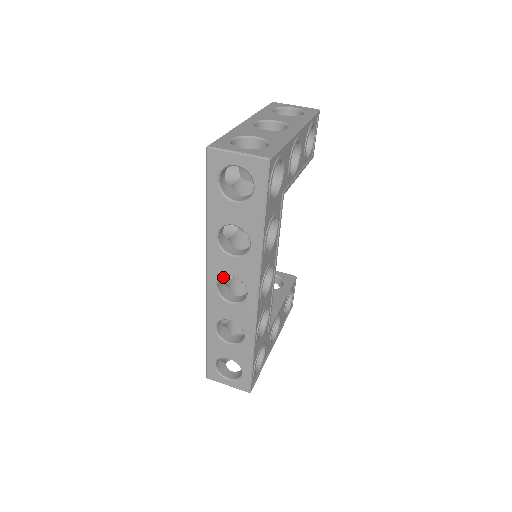
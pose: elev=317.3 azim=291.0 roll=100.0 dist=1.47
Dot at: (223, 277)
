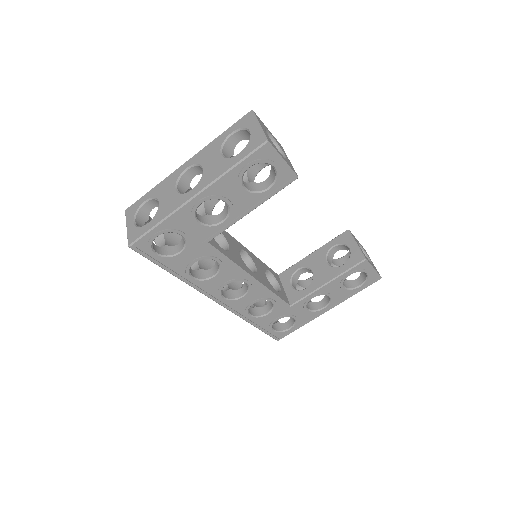
Dot at: occluded
